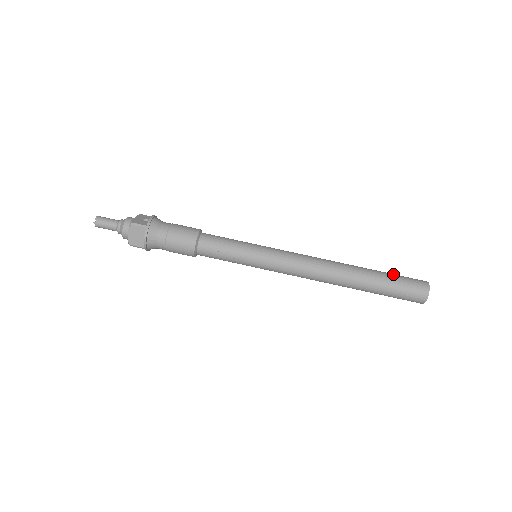
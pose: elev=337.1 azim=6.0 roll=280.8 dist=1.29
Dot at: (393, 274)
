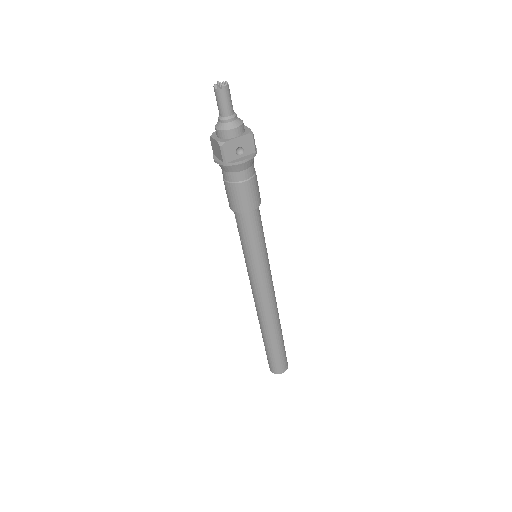
Dot at: (281, 353)
